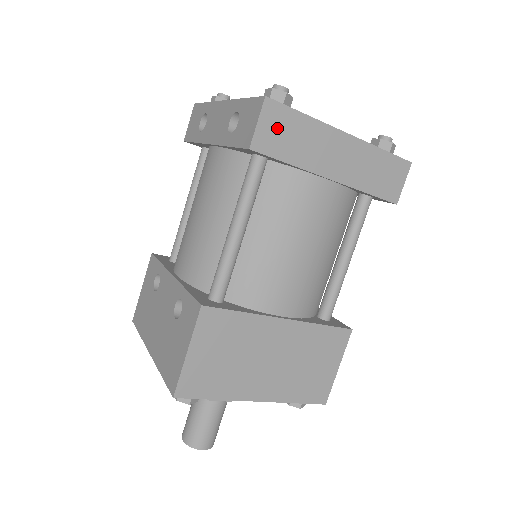
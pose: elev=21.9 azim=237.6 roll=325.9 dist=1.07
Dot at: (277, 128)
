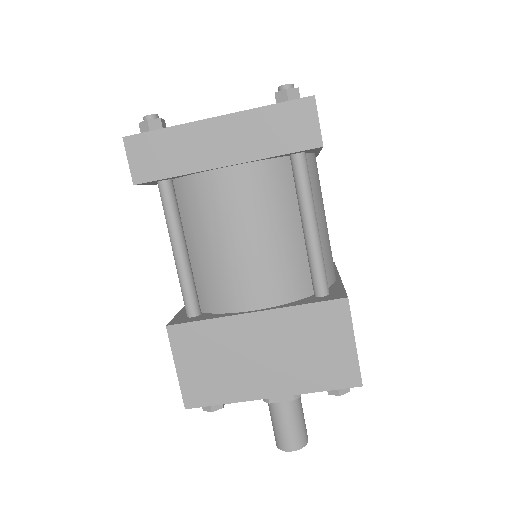
Dot at: (147, 155)
